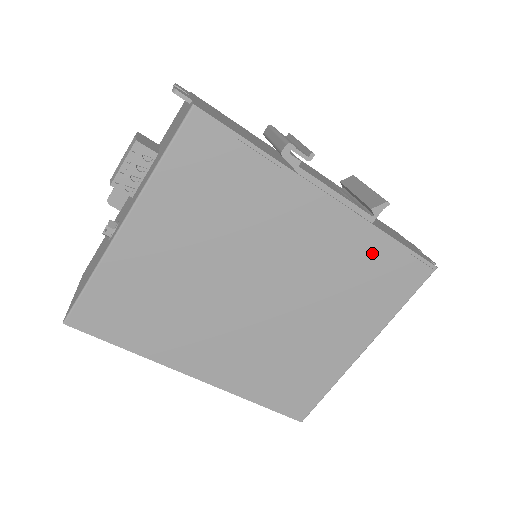
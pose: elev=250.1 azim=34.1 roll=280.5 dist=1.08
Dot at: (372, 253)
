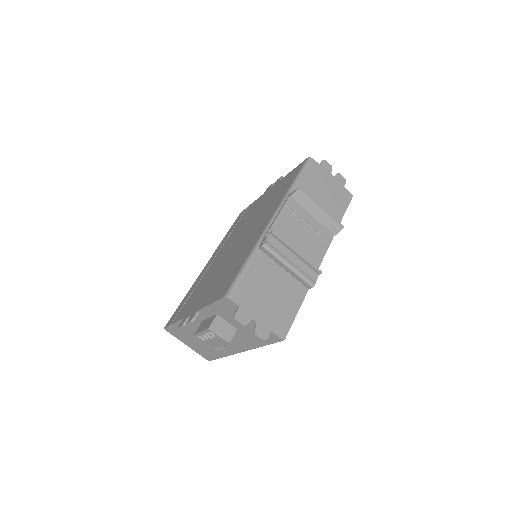
Dot at: occluded
